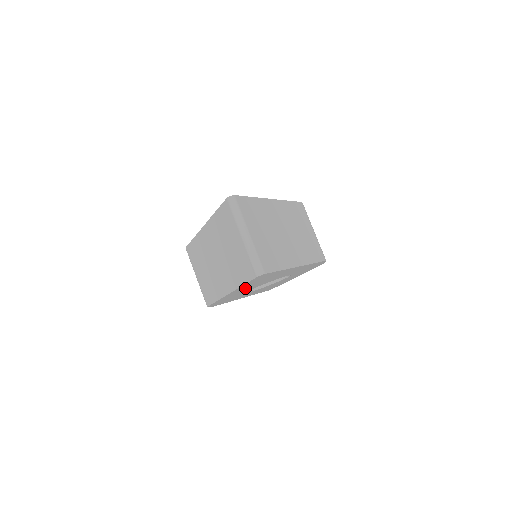
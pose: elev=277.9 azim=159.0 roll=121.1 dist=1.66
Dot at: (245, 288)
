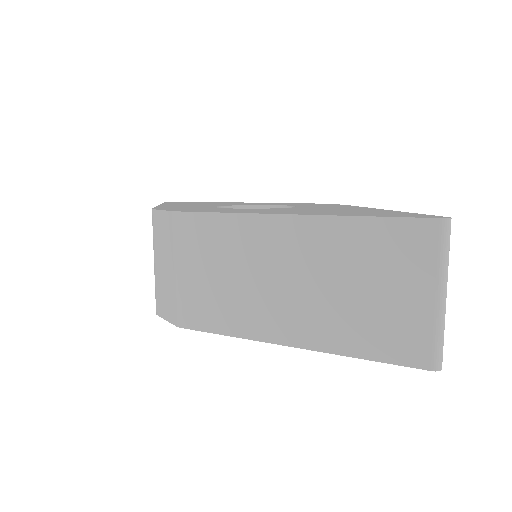
Dot at: occluded
